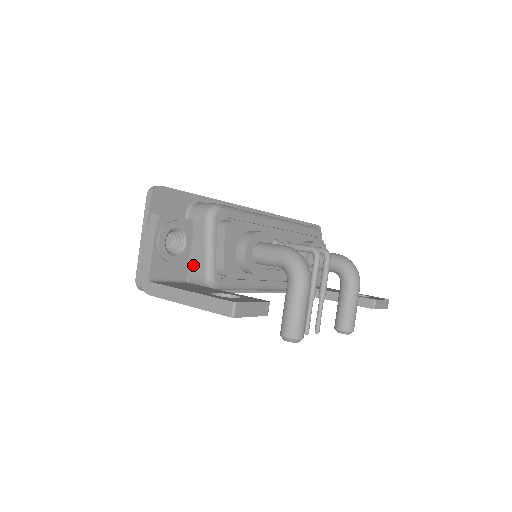
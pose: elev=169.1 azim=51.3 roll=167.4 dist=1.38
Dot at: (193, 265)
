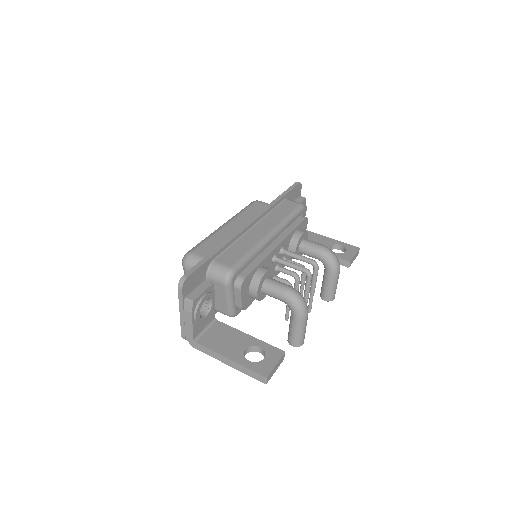
Dot at: (217, 305)
